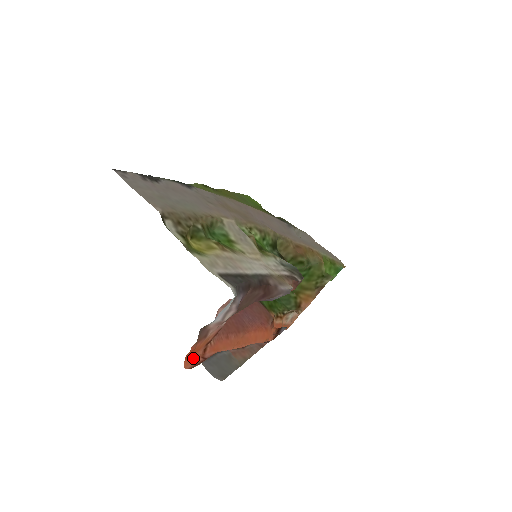
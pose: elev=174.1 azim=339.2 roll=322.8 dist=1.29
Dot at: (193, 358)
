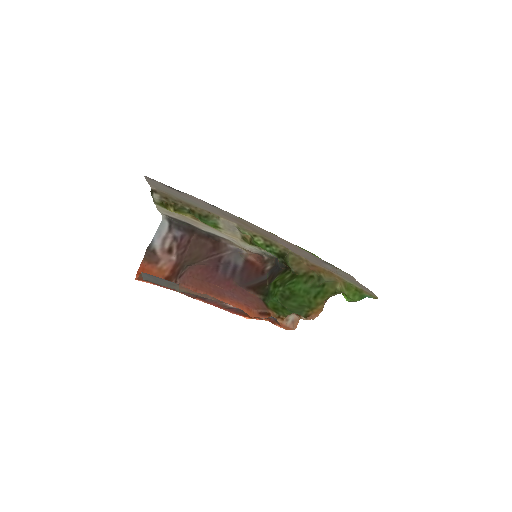
Dot at: occluded
